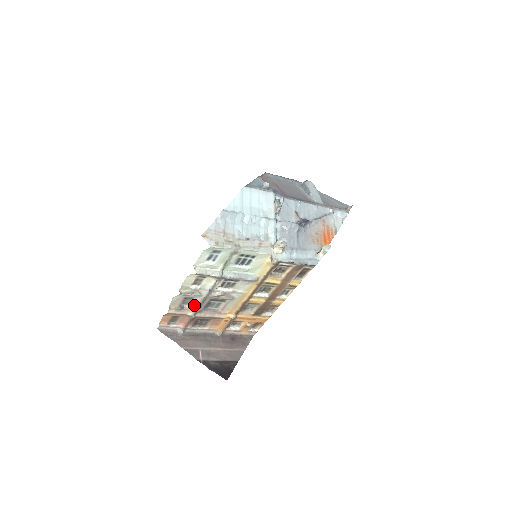
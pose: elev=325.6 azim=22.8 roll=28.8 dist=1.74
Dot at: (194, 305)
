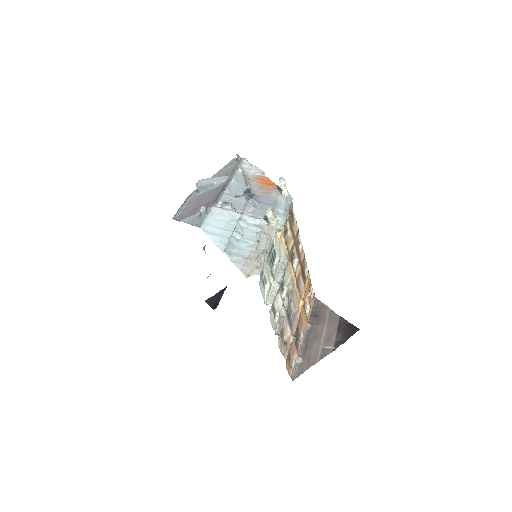
Dot at: (287, 331)
